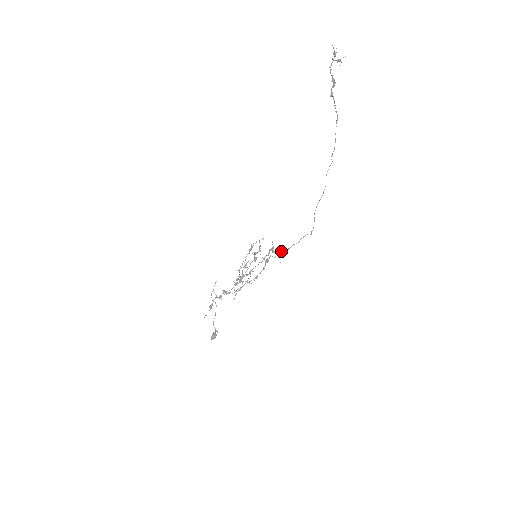
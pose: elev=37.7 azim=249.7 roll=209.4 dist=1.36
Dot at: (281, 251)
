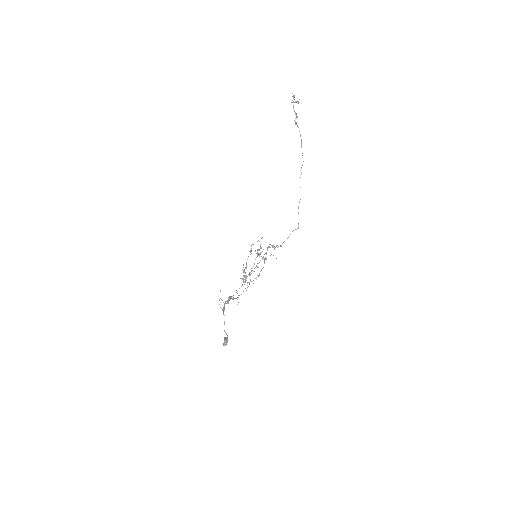
Dot at: occluded
